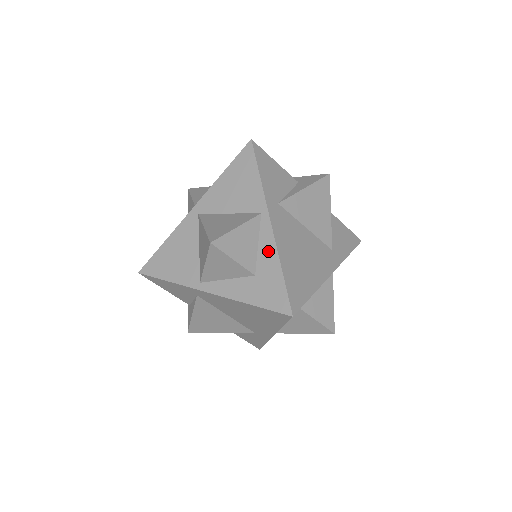
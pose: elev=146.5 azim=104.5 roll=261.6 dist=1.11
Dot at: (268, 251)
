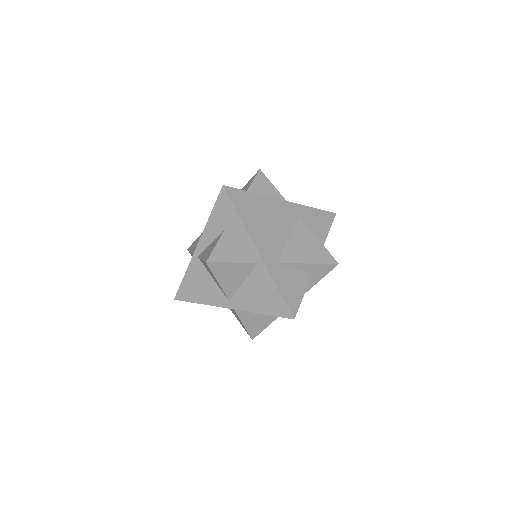
Dot at: occluded
